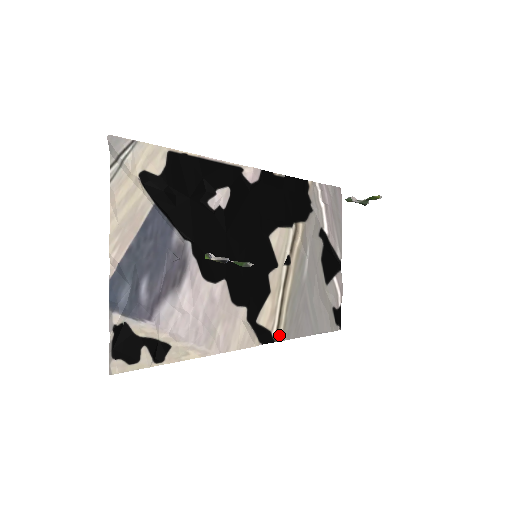
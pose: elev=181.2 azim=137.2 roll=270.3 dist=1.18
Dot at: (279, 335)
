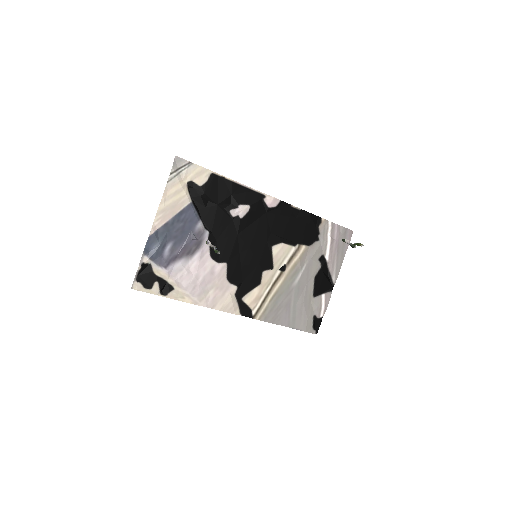
Dot at: (258, 315)
